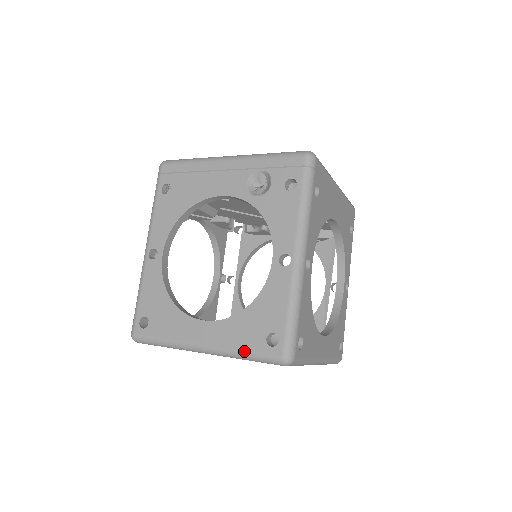
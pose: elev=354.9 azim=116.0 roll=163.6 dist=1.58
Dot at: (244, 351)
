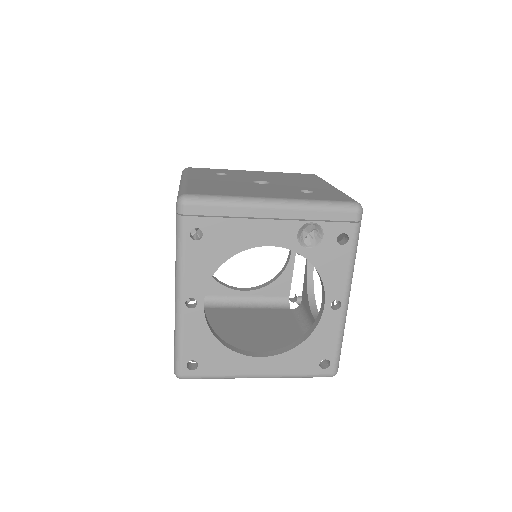
Dot at: (300, 375)
